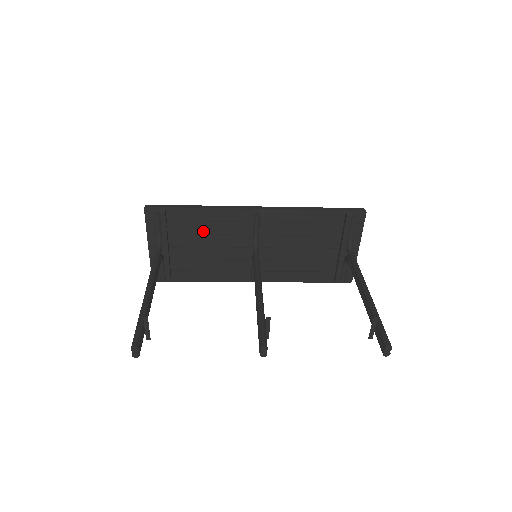
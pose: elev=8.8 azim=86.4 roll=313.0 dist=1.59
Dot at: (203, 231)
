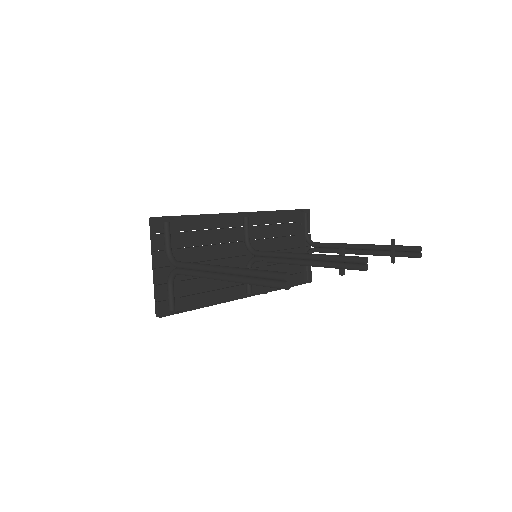
Dot at: (204, 242)
